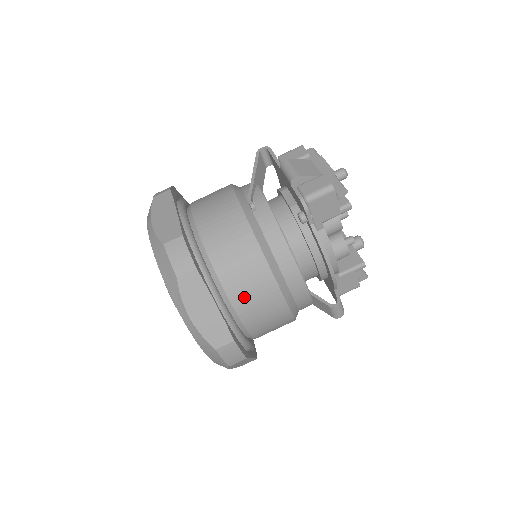
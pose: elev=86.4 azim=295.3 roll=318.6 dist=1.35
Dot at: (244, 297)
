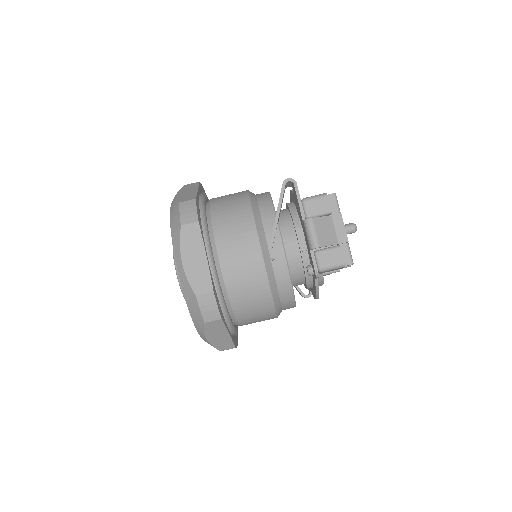
Dot at: (248, 319)
